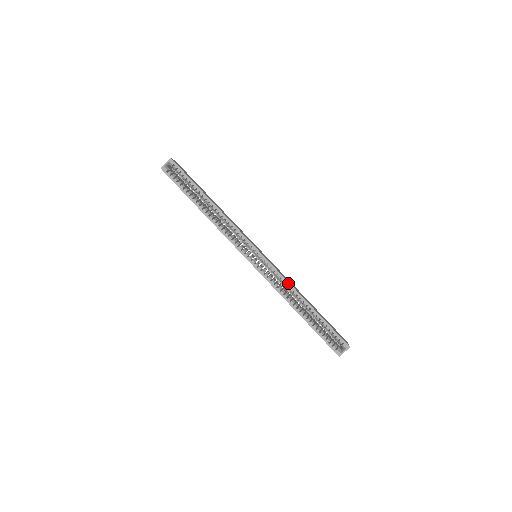
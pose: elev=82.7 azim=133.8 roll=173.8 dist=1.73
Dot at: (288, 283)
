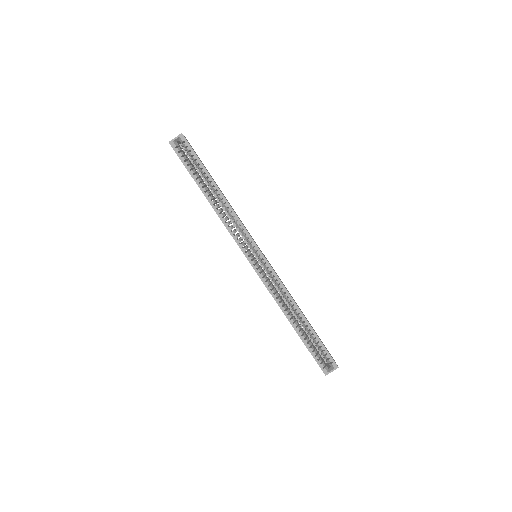
Dot at: (286, 291)
